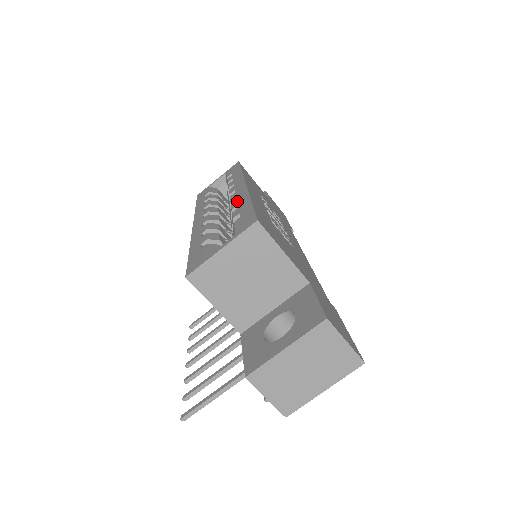
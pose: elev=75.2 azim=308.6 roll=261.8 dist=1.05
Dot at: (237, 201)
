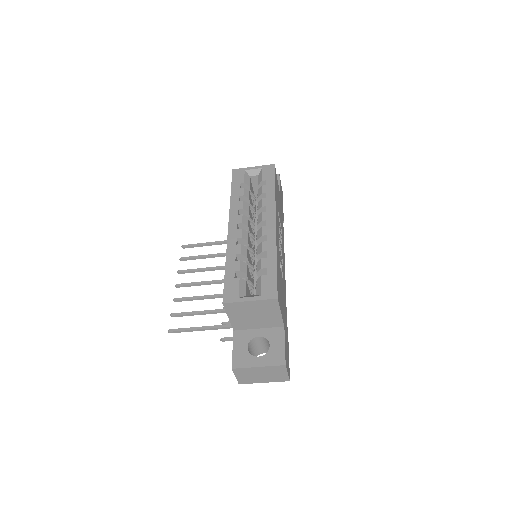
Dot at: (267, 245)
